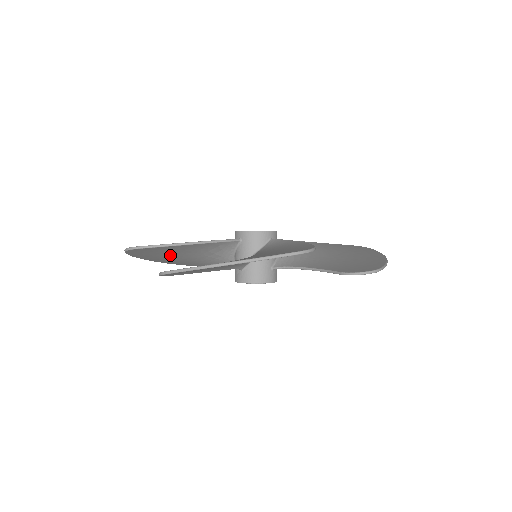
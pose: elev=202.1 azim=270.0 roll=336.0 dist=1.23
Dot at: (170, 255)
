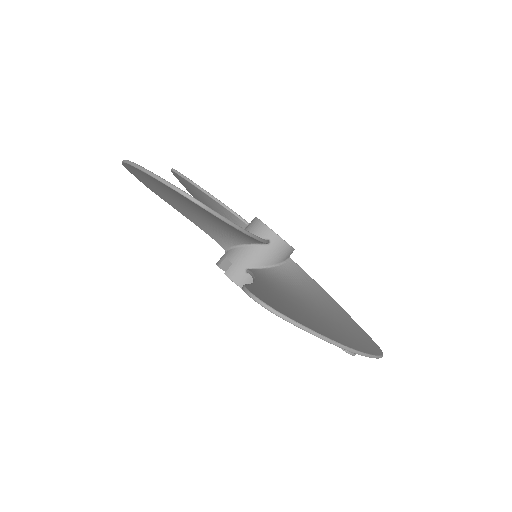
Dot at: (189, 204)
